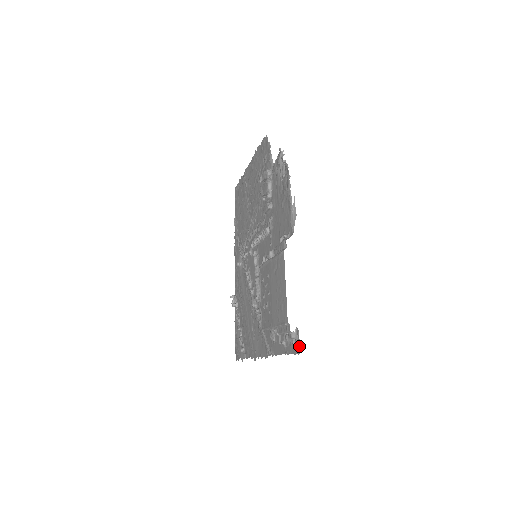
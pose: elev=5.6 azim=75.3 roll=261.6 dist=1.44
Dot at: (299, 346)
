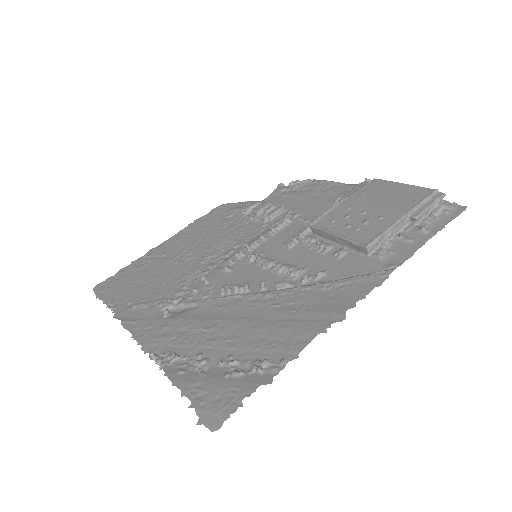
Dot at: (458, 206)
